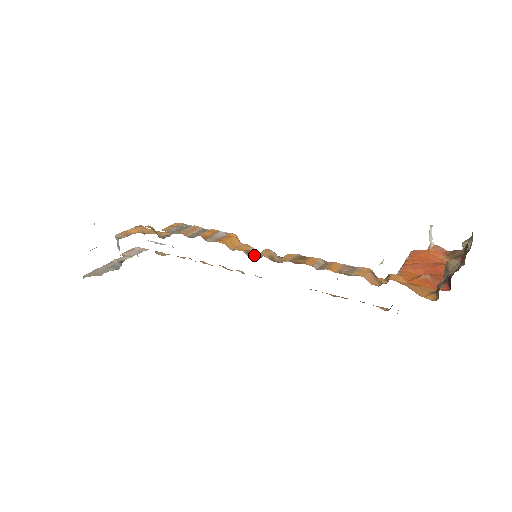
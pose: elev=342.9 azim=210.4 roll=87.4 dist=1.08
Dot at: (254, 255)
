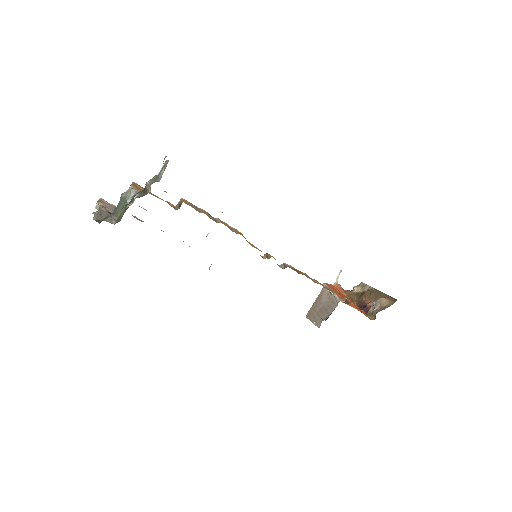
Dot at: occluded
